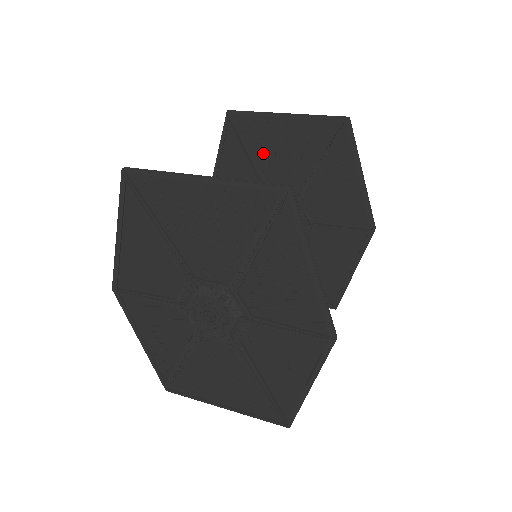
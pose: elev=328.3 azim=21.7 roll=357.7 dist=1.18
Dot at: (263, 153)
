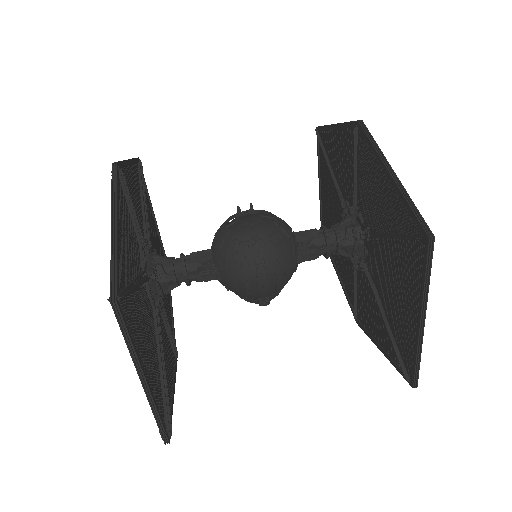
Dot at: (396, 256)
